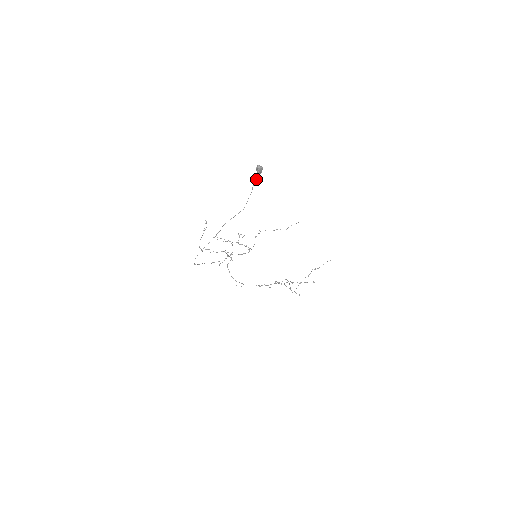
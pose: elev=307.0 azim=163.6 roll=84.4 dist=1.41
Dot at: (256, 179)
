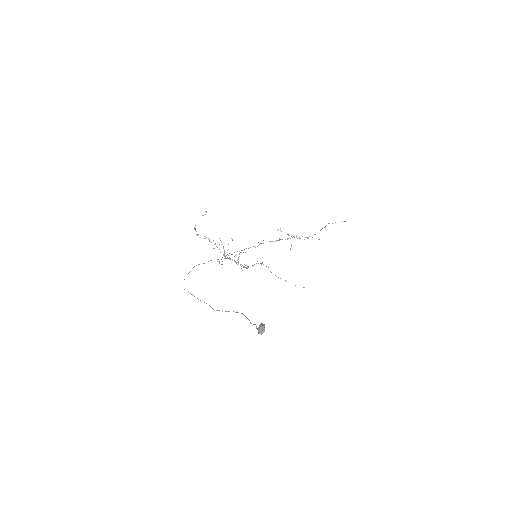
Dot at: (256, 326)
